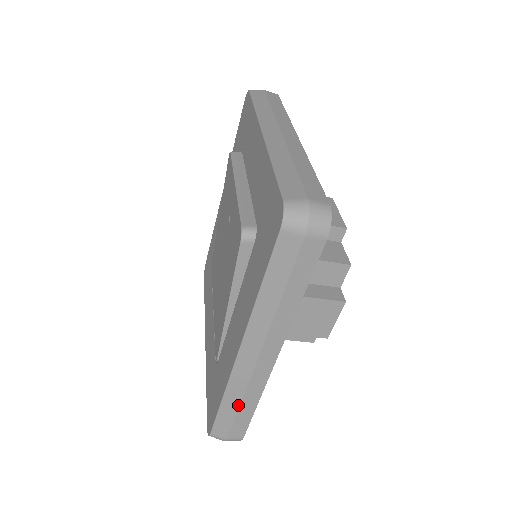
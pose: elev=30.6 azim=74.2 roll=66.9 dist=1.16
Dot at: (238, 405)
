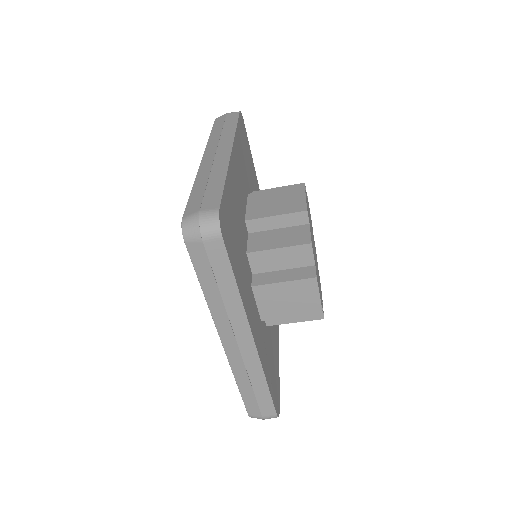
Dot at: (251, 387)
